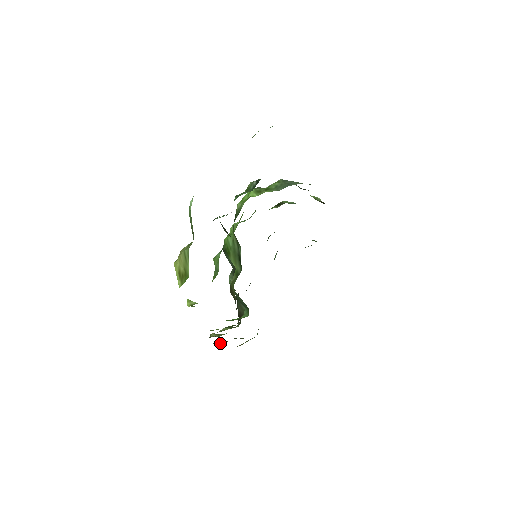
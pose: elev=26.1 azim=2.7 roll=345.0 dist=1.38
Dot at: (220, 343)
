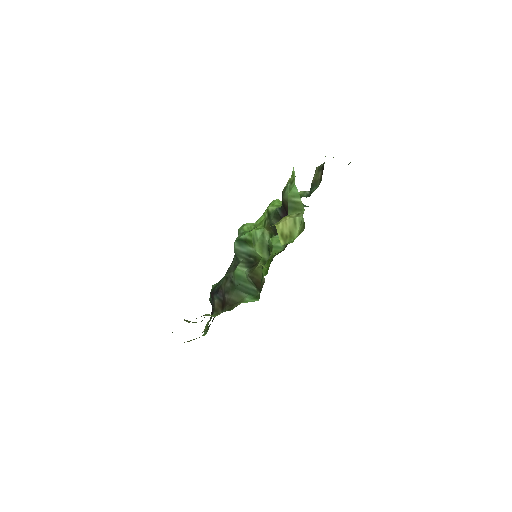
Dot at: occluded
